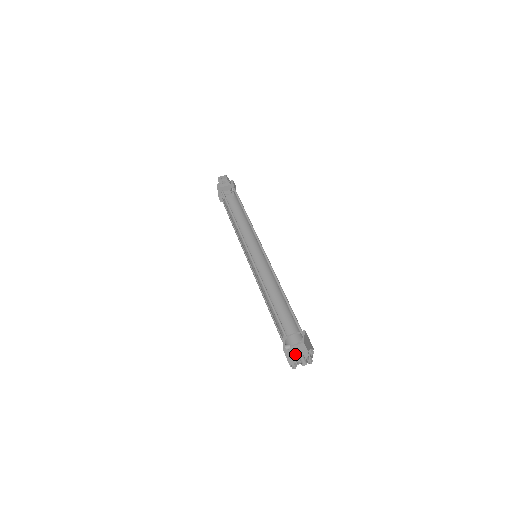
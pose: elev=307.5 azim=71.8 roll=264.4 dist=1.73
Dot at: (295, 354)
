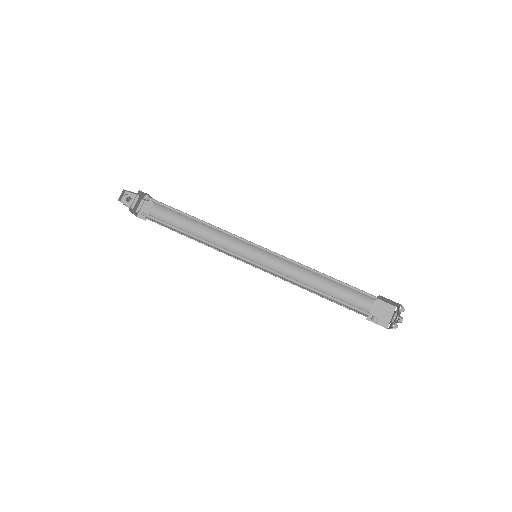
Dot at: (394, 324)
